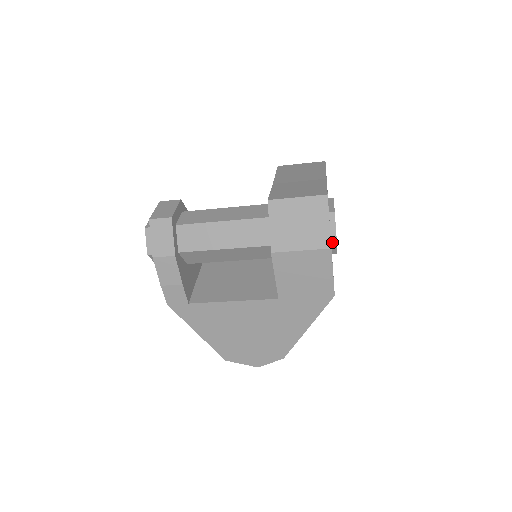
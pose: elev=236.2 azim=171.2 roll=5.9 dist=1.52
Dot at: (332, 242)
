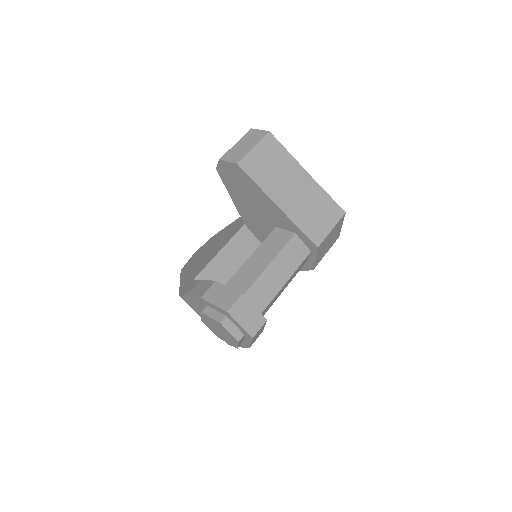
Dot at: occluded
